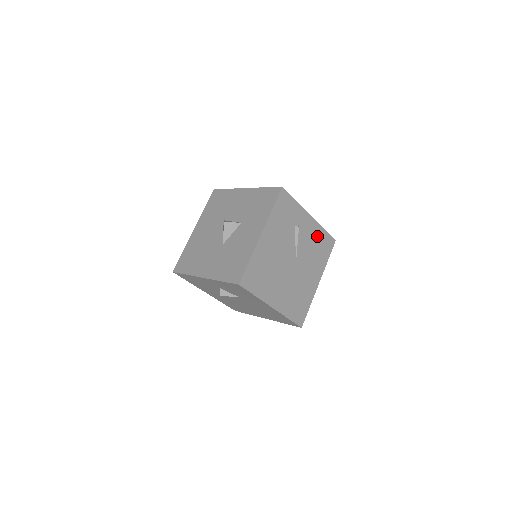
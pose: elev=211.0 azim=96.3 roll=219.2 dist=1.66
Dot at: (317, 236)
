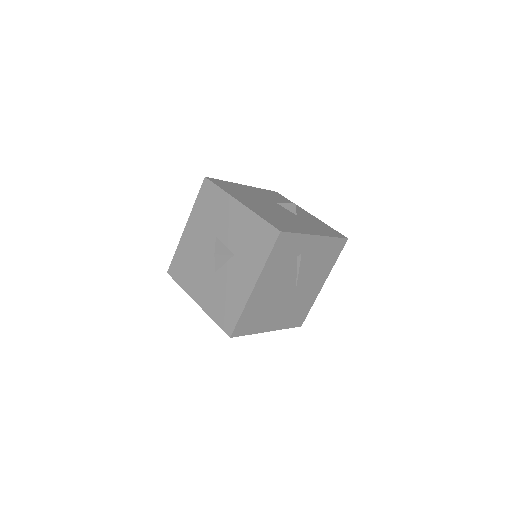
Dot at: (324, 248)
